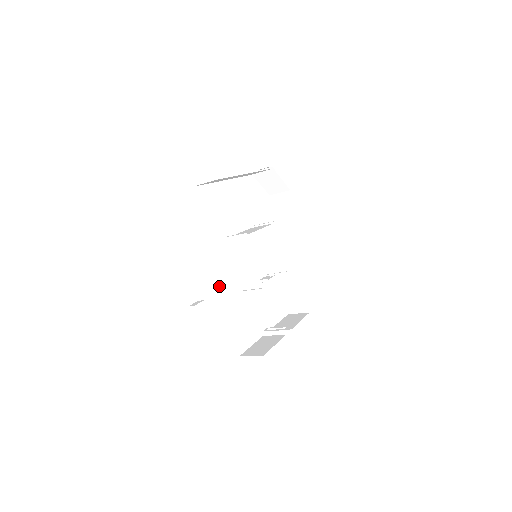
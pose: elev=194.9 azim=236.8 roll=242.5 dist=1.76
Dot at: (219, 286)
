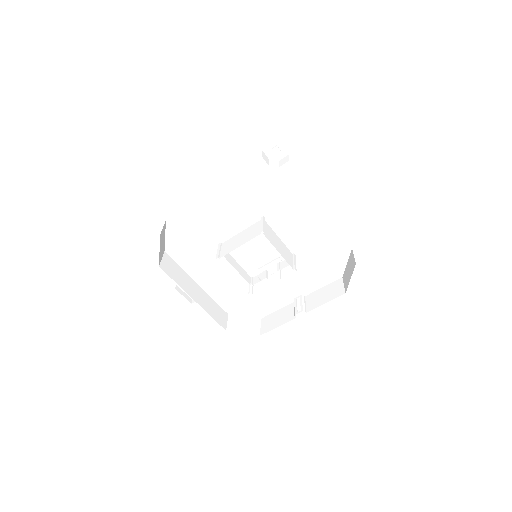
Dot at: (223, 280)
